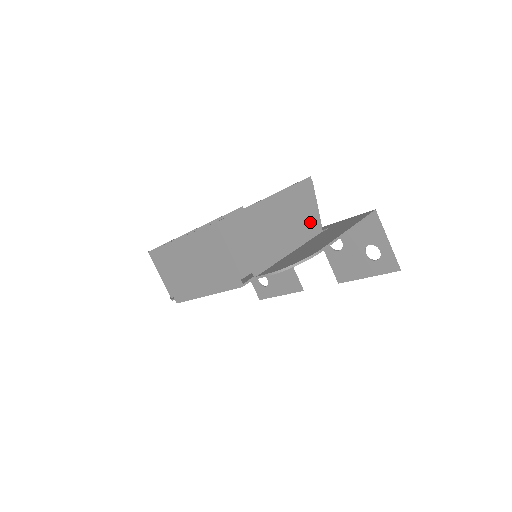
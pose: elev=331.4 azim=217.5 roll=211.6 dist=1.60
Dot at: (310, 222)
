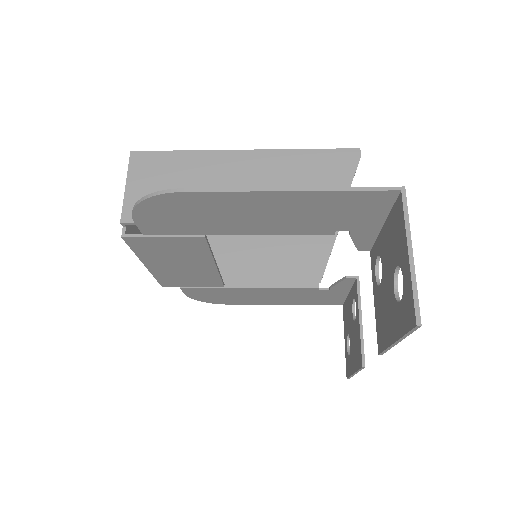
Dot at: occluded
